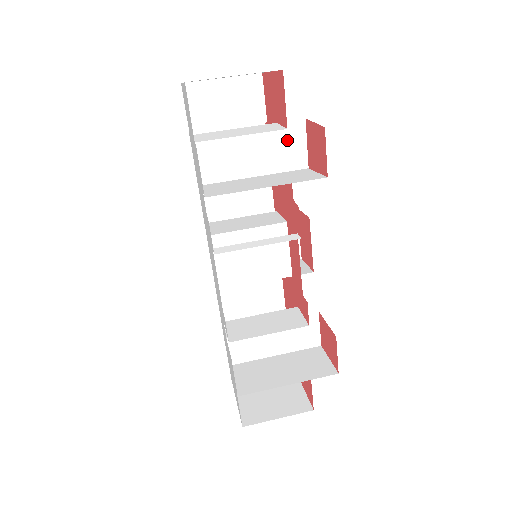
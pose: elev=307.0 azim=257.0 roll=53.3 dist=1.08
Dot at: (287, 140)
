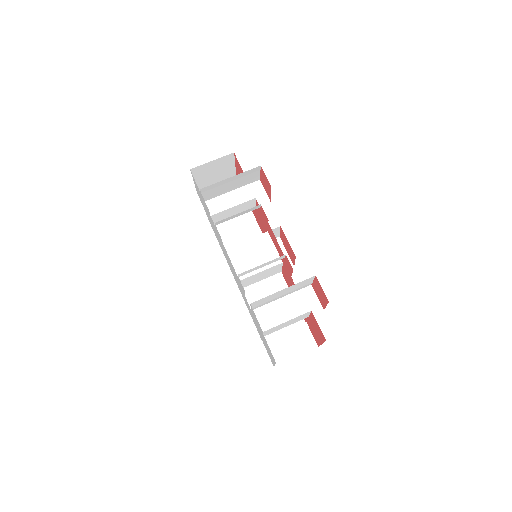
Dot at: (254, 192)
